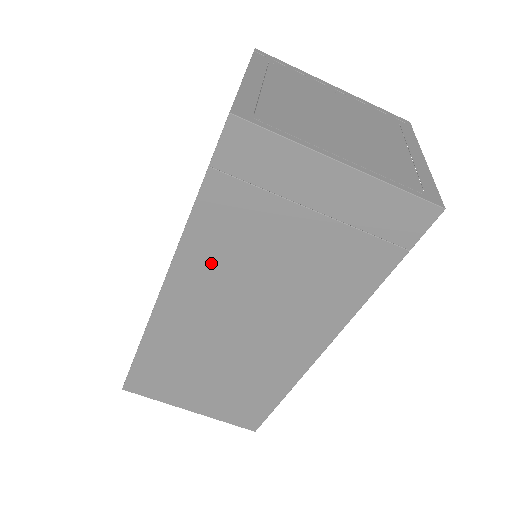
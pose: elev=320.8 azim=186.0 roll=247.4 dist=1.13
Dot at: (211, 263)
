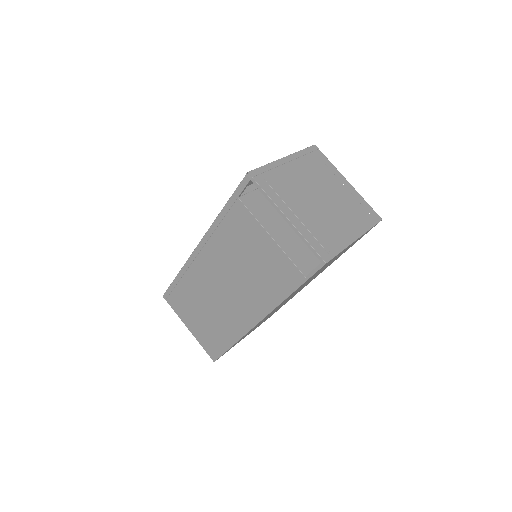
Dot at: occluded
